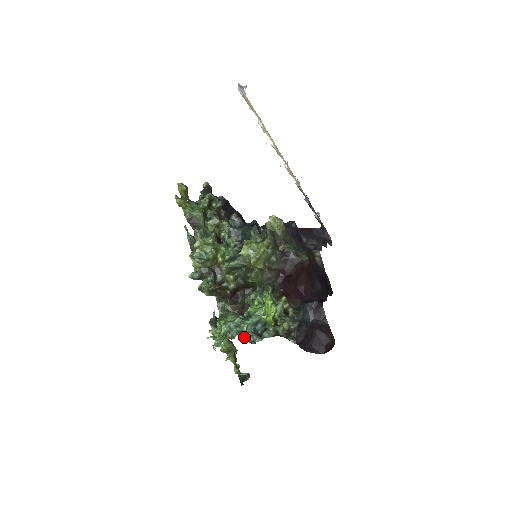
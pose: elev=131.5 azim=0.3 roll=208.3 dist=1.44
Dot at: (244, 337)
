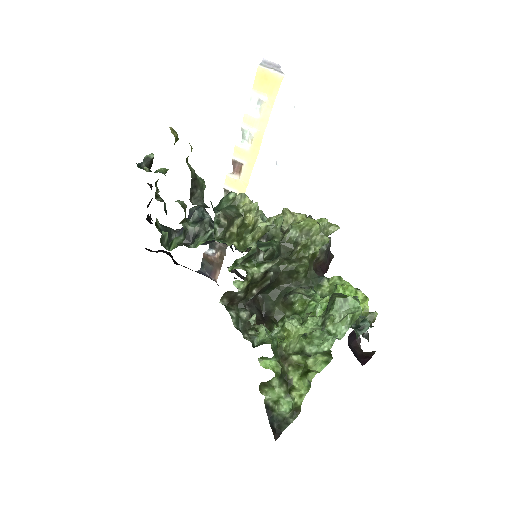
Dot at: occluded
